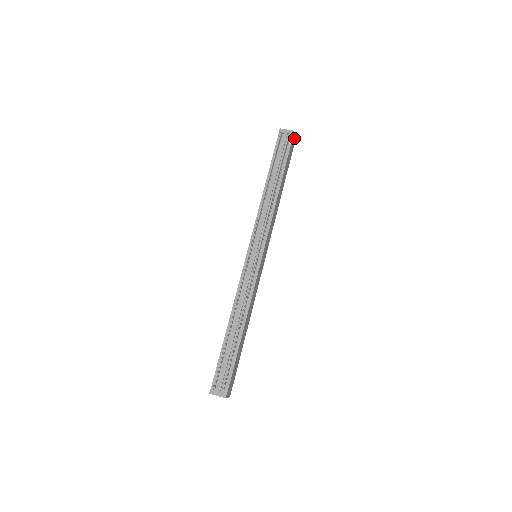
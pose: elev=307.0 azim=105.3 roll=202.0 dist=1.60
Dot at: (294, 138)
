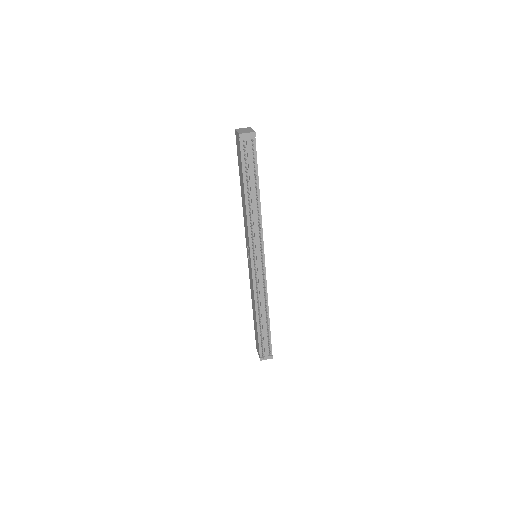
Dot at: (252, 129)
